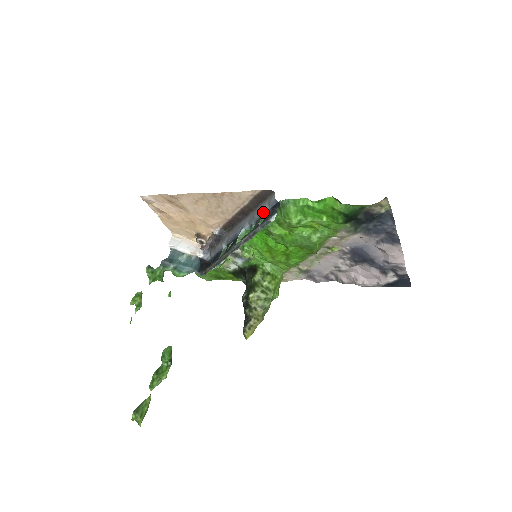
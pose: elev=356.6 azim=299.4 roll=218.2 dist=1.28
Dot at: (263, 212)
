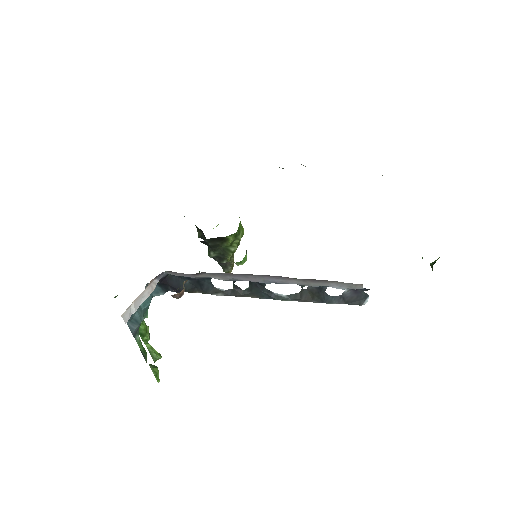
Dot at: occluded
